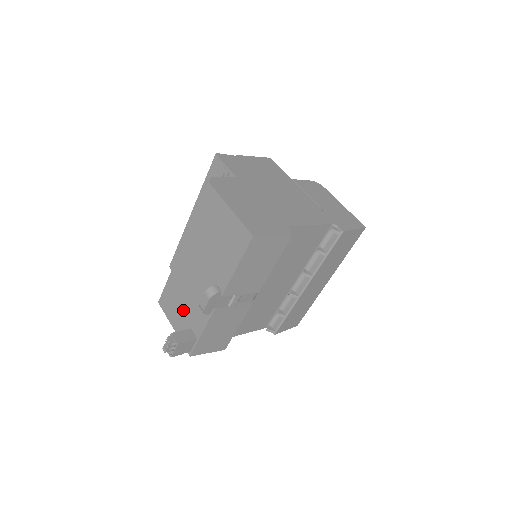
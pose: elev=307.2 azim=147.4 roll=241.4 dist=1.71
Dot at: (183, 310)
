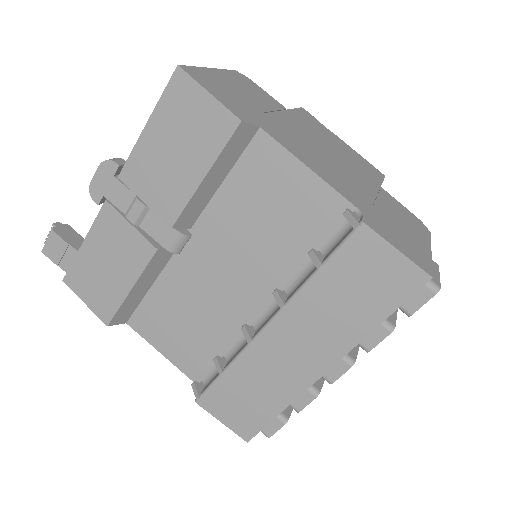
Dot at: occluded
